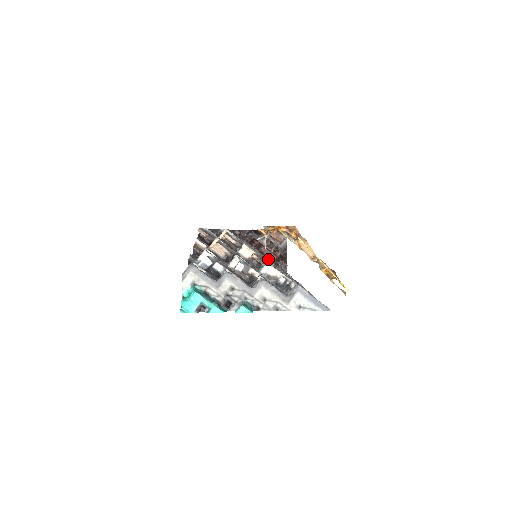
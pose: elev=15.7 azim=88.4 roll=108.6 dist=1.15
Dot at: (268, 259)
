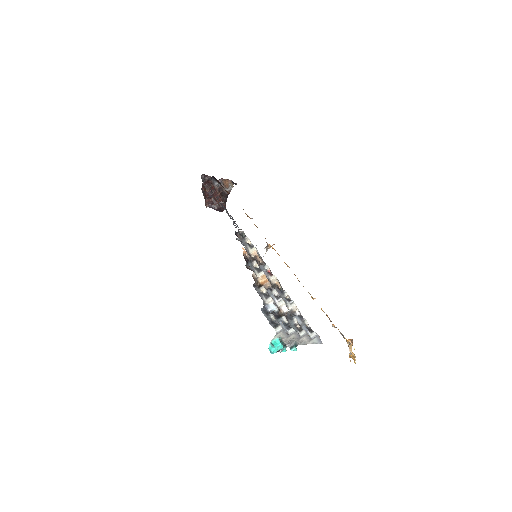
Dot at: occluded
